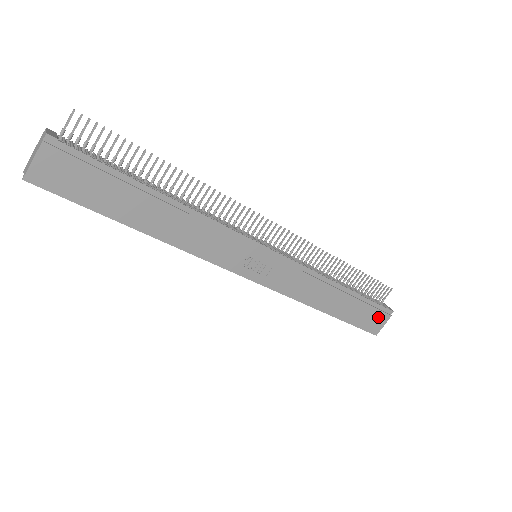
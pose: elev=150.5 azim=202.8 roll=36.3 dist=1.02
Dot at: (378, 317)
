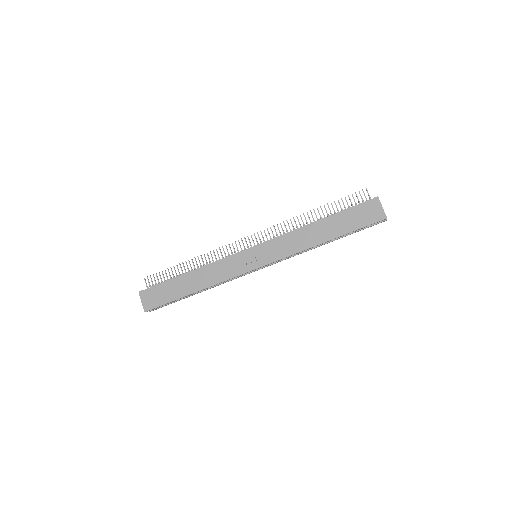
Dot at: (370, 210)
